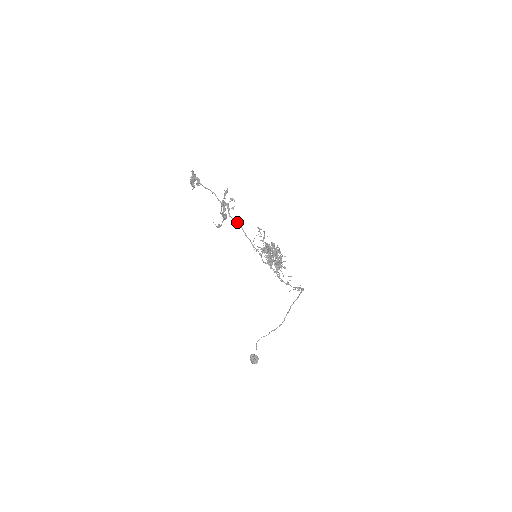
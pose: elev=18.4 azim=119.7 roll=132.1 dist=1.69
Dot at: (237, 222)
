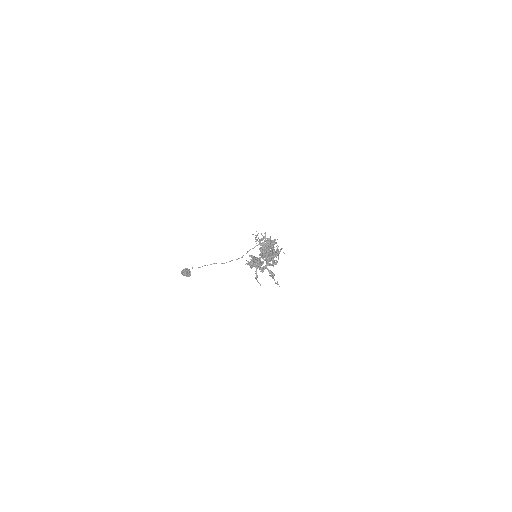
Dot at: (271, 264)
